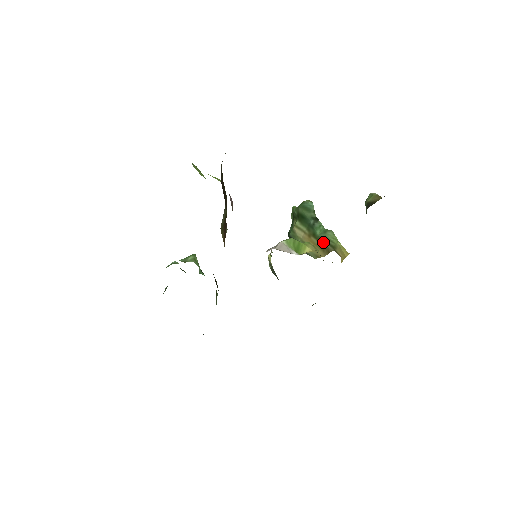
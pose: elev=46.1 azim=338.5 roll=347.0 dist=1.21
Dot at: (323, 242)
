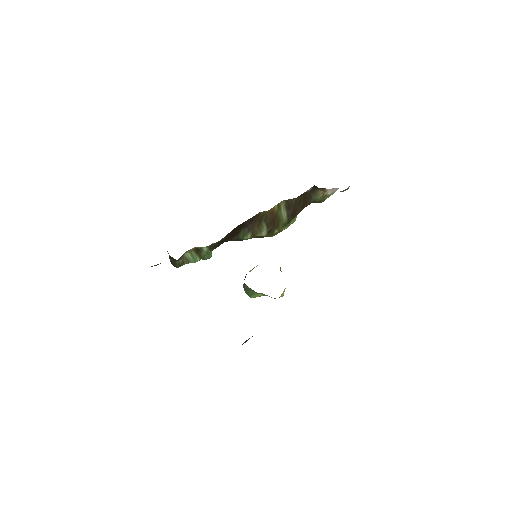
Dot at: occluded
